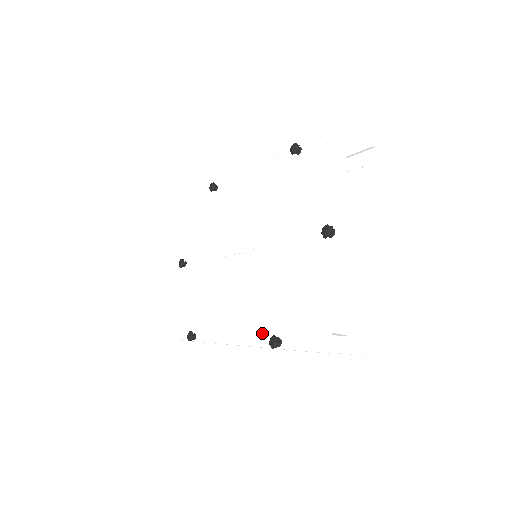
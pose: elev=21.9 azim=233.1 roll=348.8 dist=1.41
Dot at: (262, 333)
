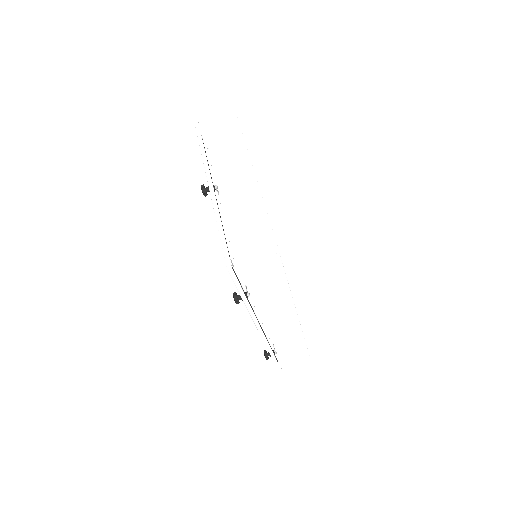
Dot at: occluded
